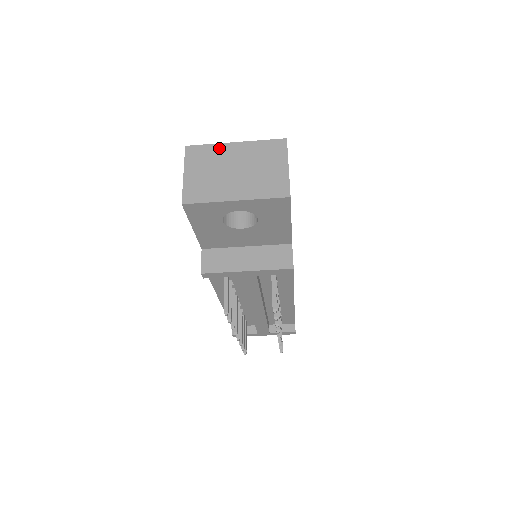
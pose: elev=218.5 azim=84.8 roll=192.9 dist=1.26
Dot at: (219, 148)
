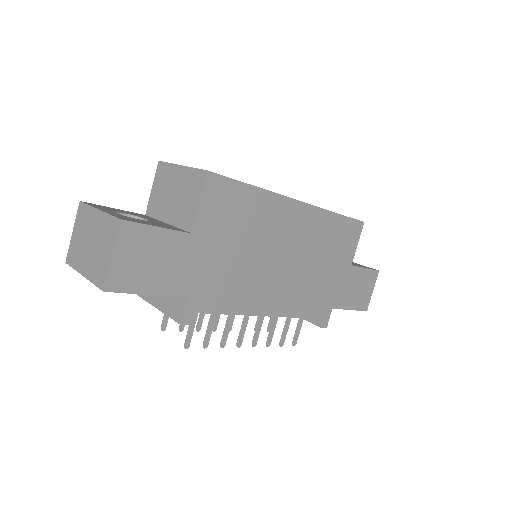
Dot at: (90, 212)
